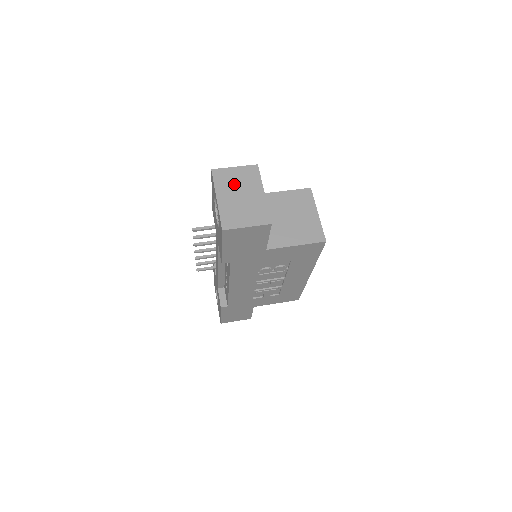
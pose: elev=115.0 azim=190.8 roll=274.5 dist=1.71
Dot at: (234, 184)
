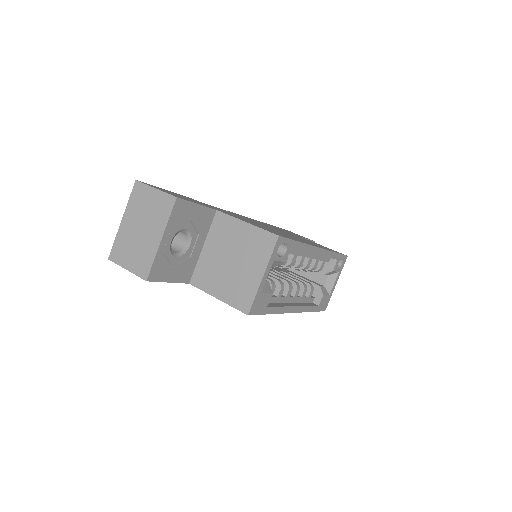
Dot at: (143, 211)
